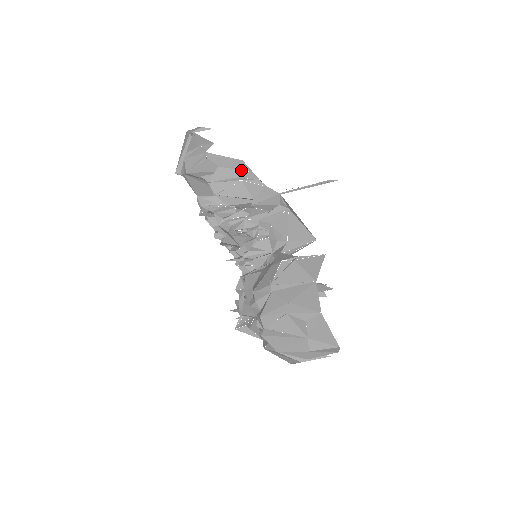
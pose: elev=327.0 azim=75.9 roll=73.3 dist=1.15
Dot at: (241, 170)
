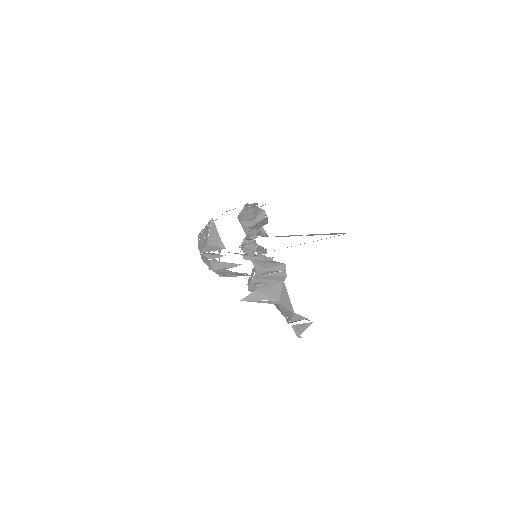
Dot at: (254, 206)
